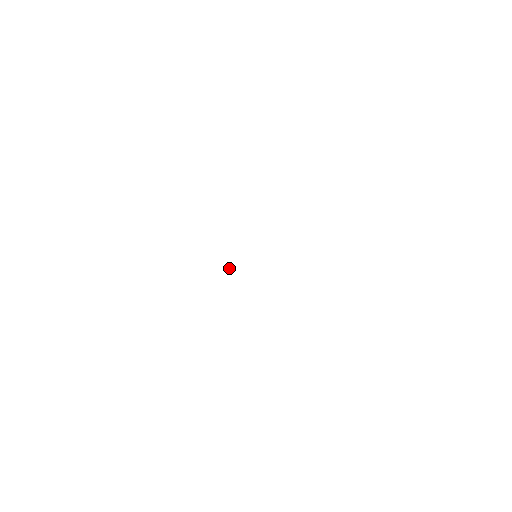
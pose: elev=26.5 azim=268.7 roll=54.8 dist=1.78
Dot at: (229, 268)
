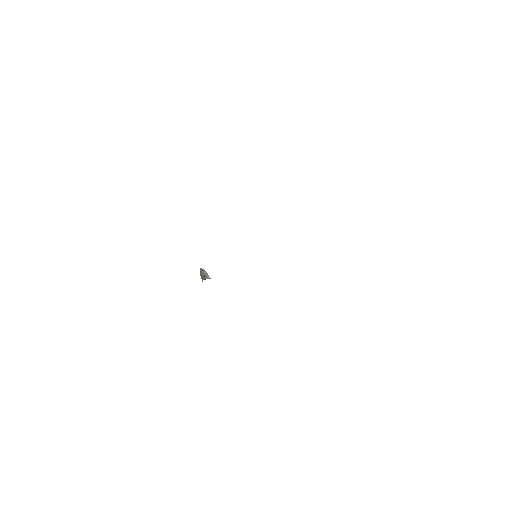
Dot at: (202, 272)
